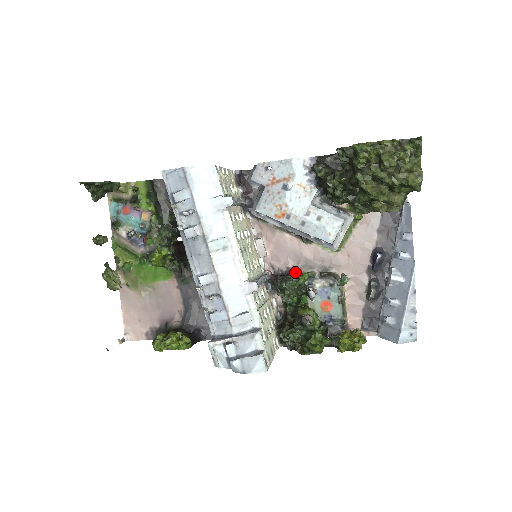
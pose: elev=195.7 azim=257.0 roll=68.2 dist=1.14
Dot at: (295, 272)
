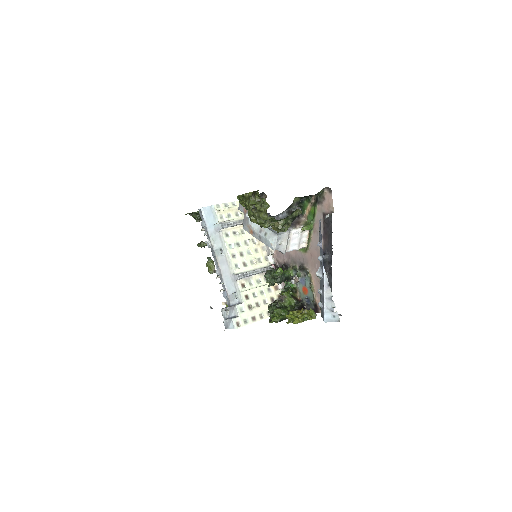
Dot at: (288, 266)
